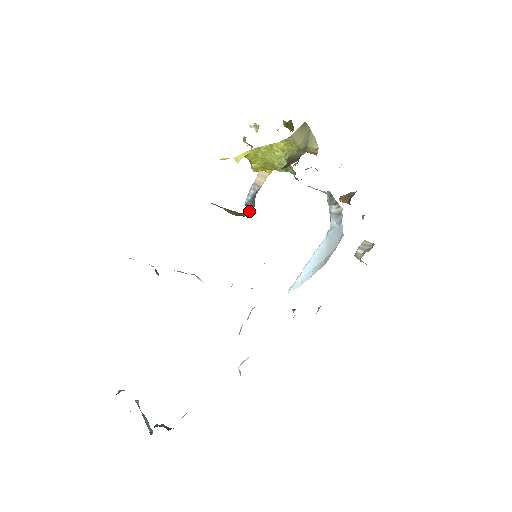
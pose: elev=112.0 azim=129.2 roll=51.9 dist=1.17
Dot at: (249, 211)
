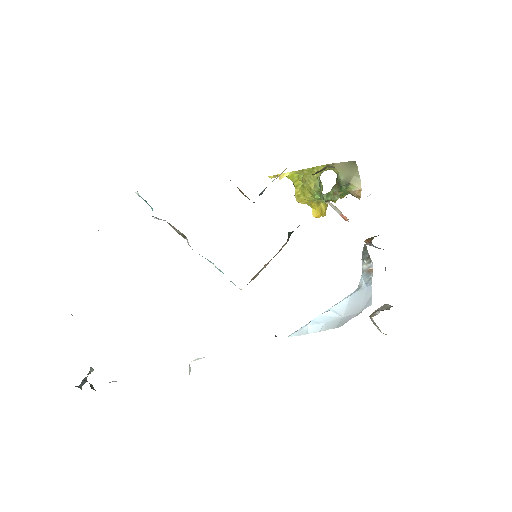
Dot at: occluded
